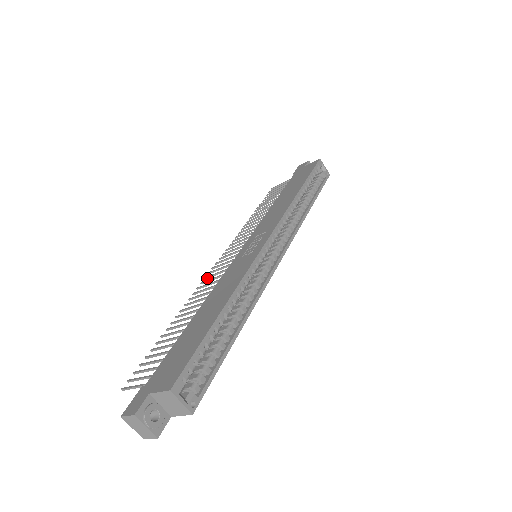
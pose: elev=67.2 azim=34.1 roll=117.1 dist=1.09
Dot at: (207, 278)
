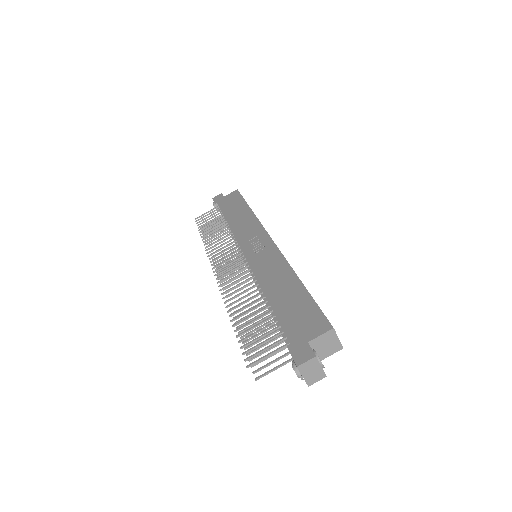
Dot at: occluded
